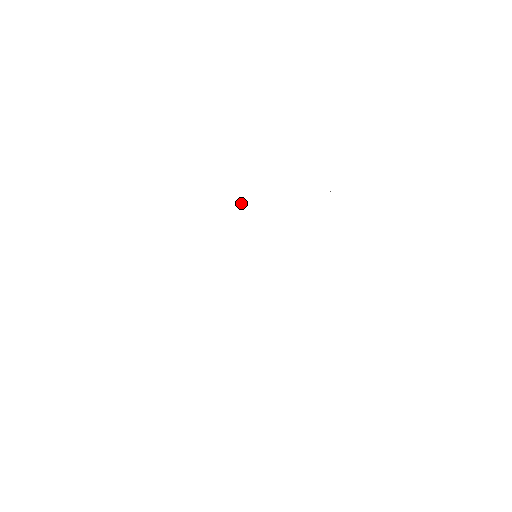
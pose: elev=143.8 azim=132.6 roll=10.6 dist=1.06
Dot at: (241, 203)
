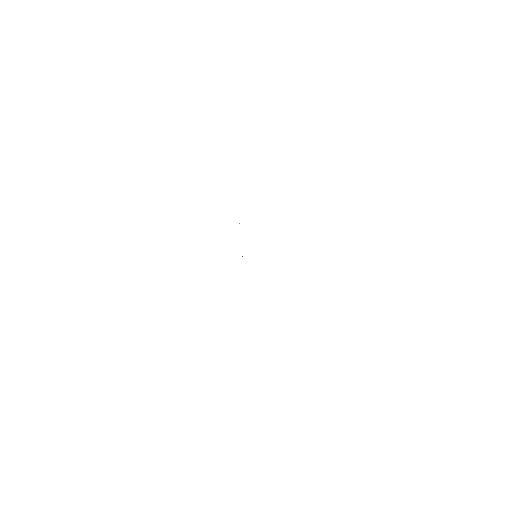
Dot at: occluded
